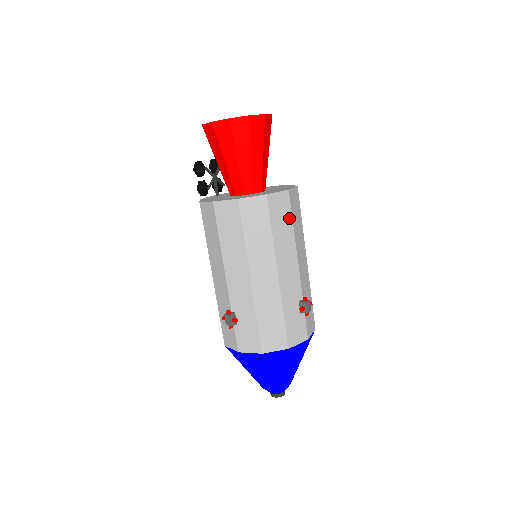
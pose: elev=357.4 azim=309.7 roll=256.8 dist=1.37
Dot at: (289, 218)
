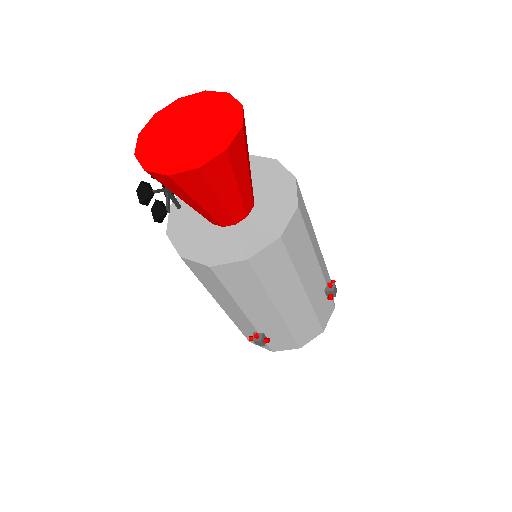
Dot at: (304, 233)
